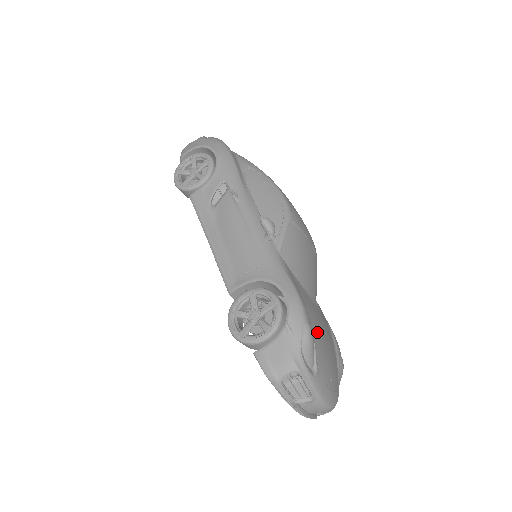
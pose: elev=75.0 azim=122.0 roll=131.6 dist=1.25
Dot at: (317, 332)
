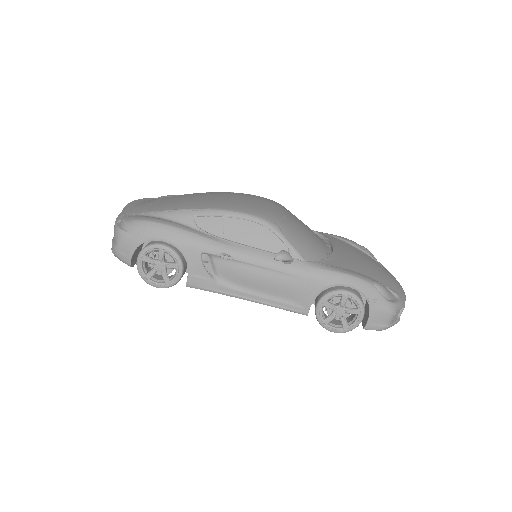
Dot at: (368, 271)
